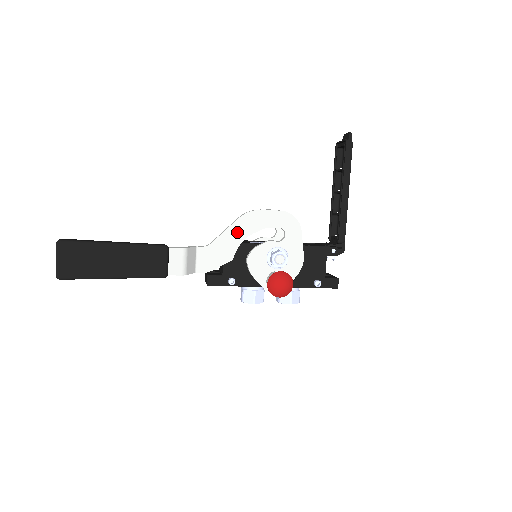
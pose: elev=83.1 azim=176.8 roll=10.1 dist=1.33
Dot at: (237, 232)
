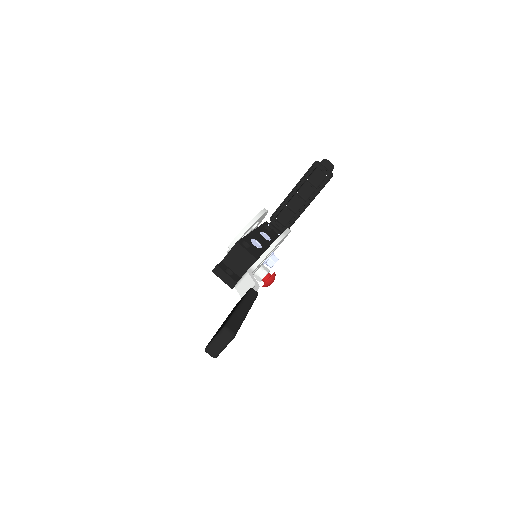
Dot at: occluded
